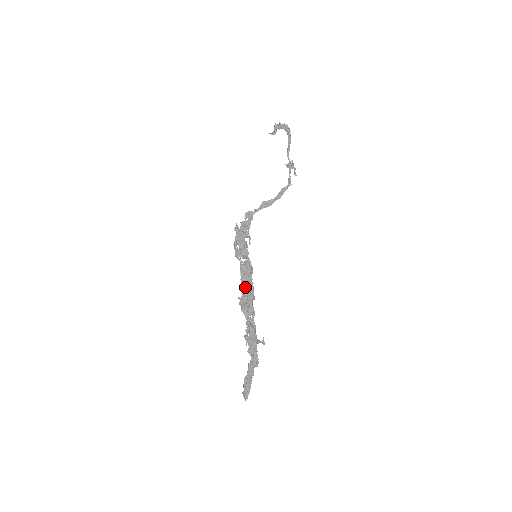
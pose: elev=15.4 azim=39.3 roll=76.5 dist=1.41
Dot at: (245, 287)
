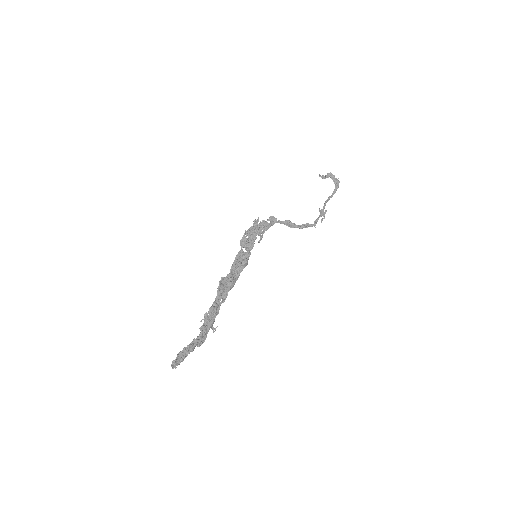
Dot at: (232, 273)
